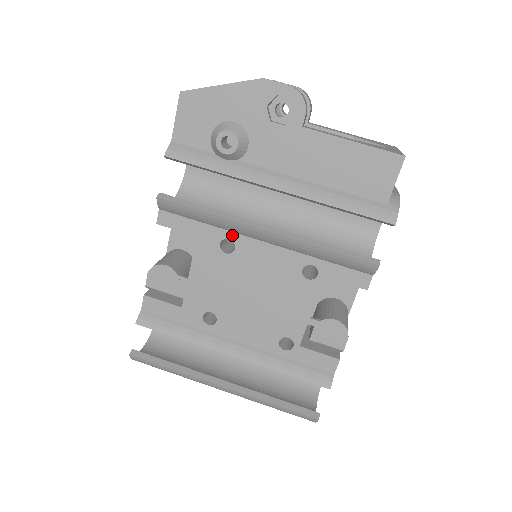
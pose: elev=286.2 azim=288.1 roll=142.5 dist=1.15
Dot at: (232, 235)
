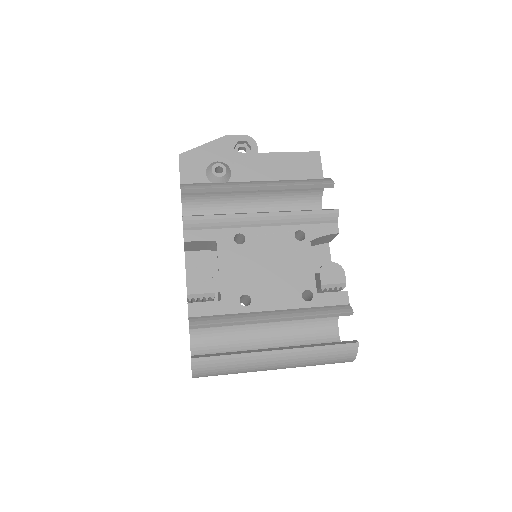
Dot at: (240, 230)
